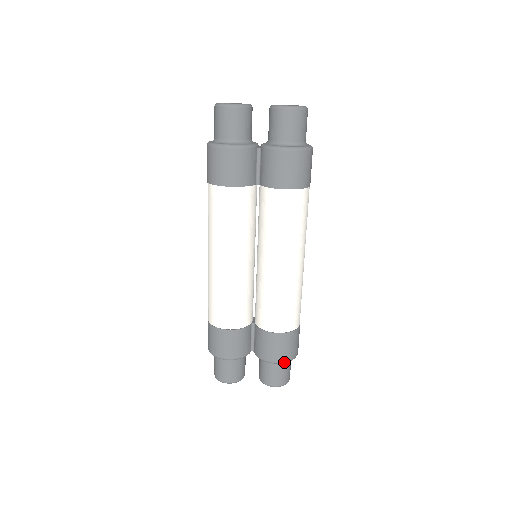
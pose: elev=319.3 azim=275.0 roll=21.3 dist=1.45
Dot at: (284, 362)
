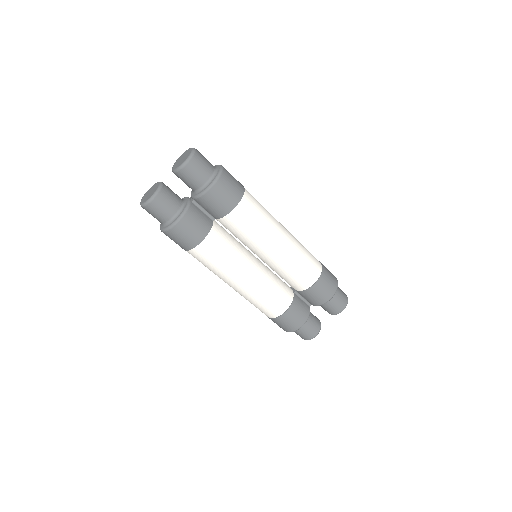
Dot at: occluded
